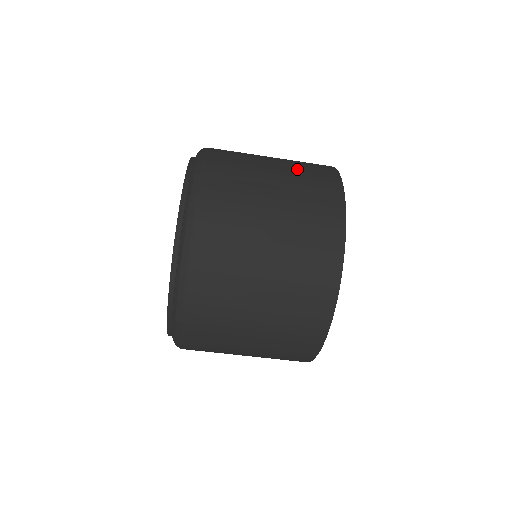
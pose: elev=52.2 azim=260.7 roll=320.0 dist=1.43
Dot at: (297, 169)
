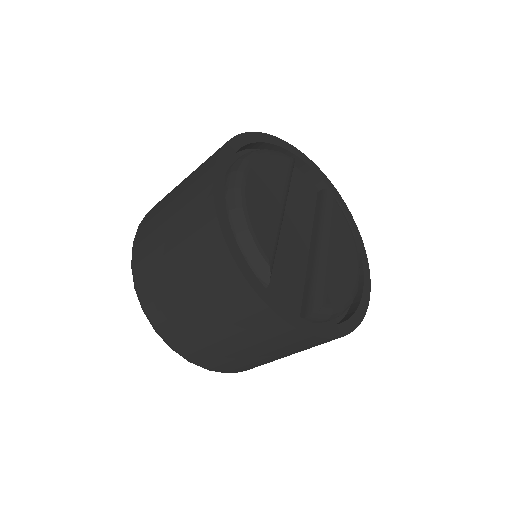
Dot at: occluded
